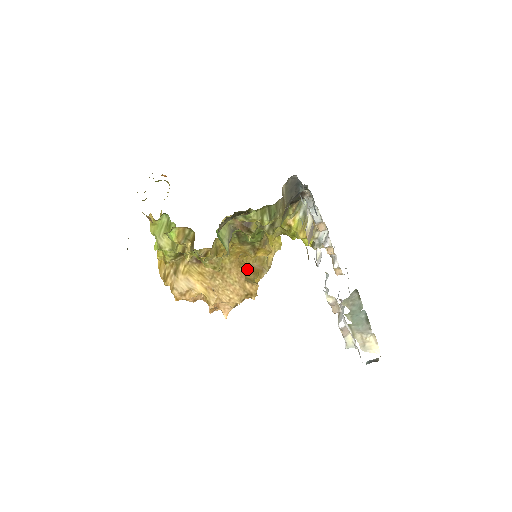
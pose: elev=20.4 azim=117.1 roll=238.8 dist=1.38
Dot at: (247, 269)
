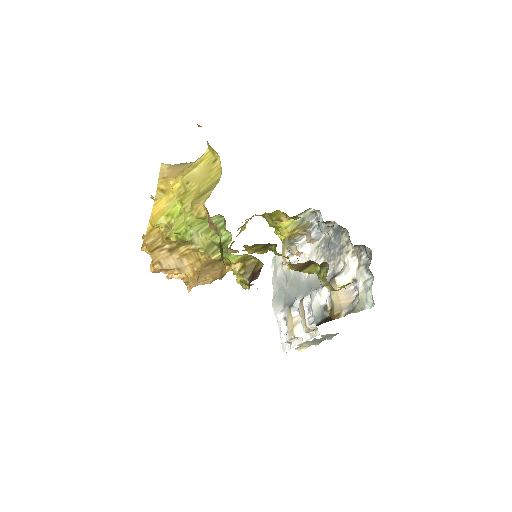
Dot at: occluded
